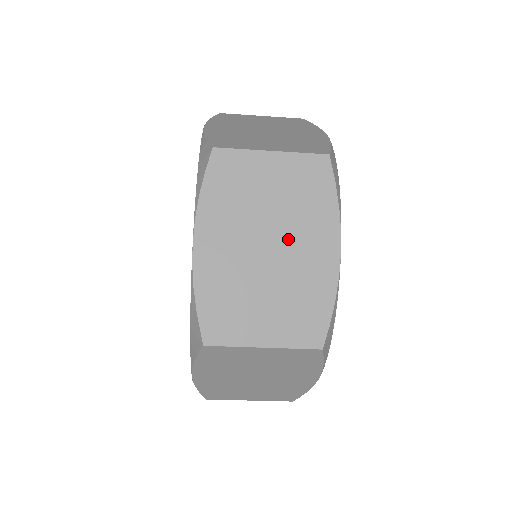
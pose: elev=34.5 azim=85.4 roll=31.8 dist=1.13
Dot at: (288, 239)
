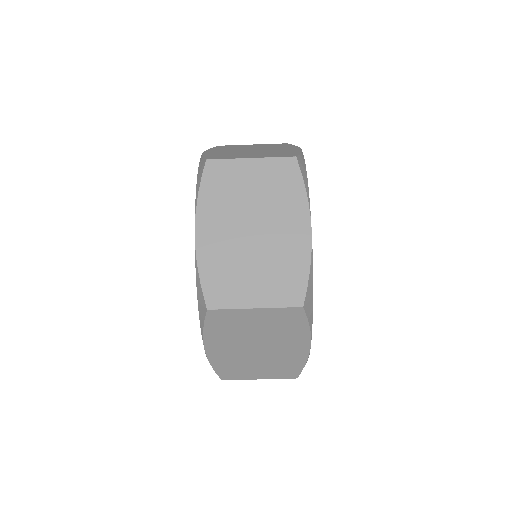
Dot at: (269, 222)
